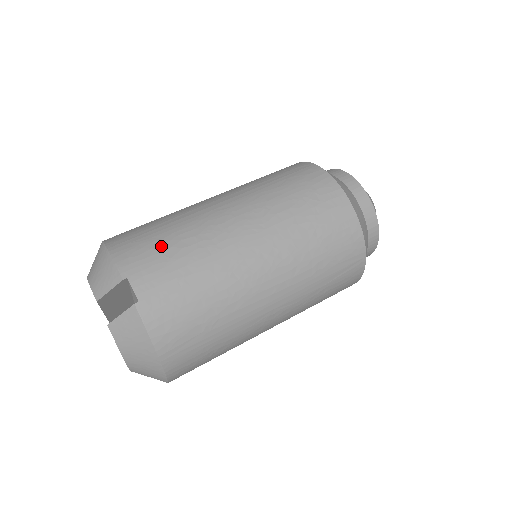
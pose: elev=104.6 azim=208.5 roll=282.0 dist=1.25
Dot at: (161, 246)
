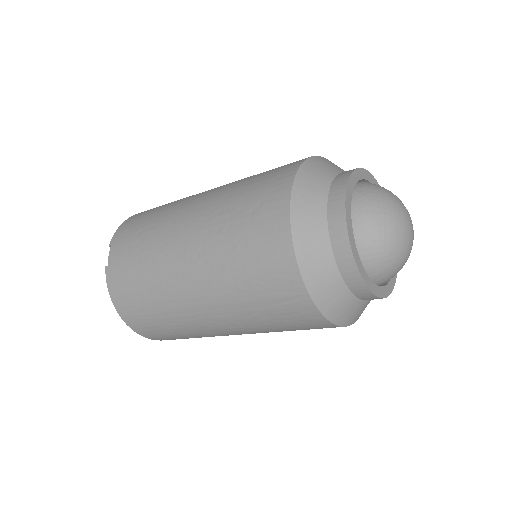
Dot at: (140, 225)
